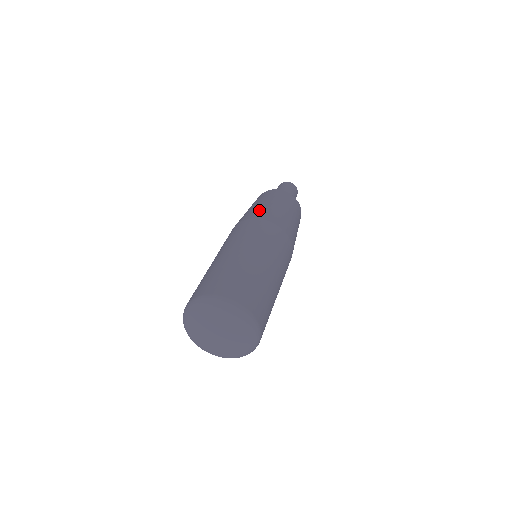
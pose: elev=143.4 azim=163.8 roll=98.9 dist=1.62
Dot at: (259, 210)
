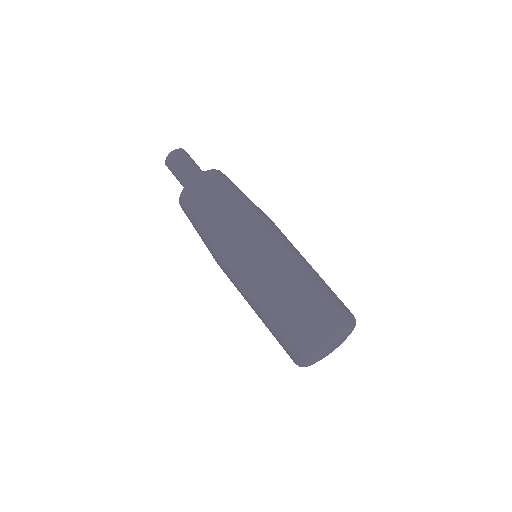
Dot at: (215, 230)
